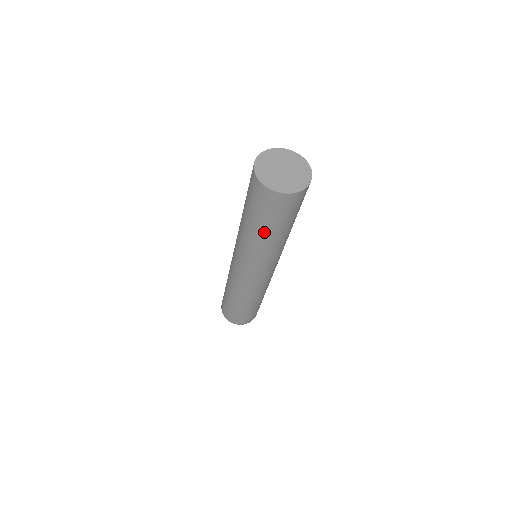
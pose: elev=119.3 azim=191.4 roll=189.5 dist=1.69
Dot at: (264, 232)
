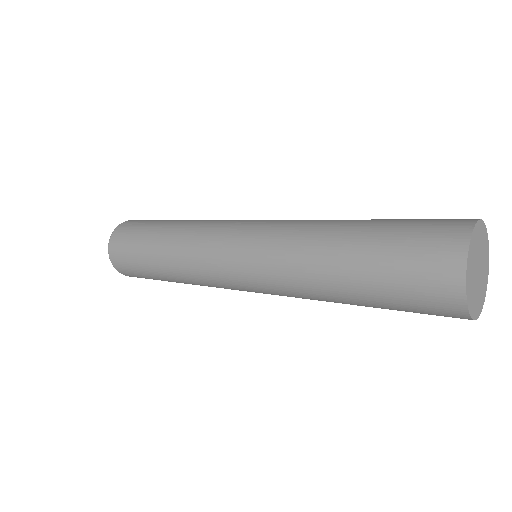
Dot at: (352, 293)
